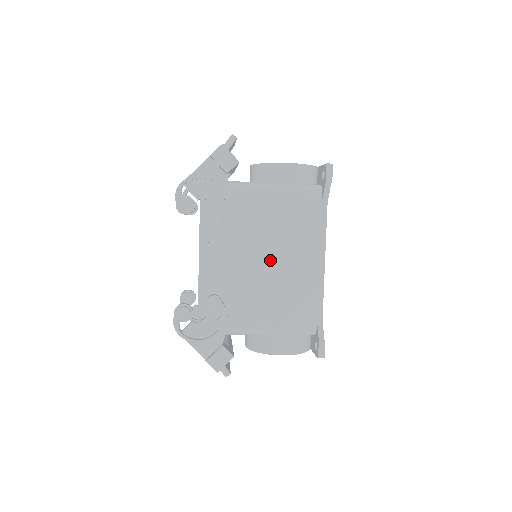
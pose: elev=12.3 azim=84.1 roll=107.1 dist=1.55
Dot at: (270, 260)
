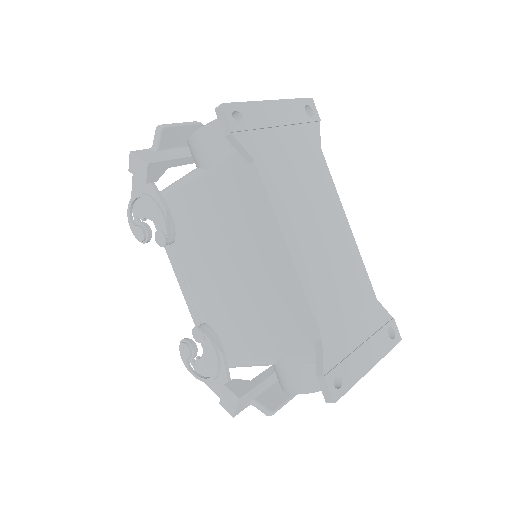
Dot at: (233, 268)
